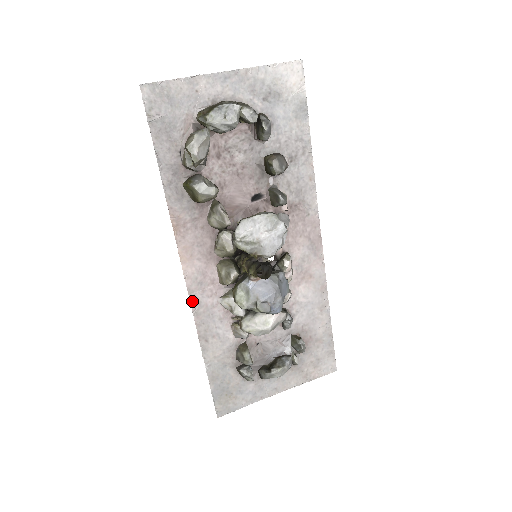
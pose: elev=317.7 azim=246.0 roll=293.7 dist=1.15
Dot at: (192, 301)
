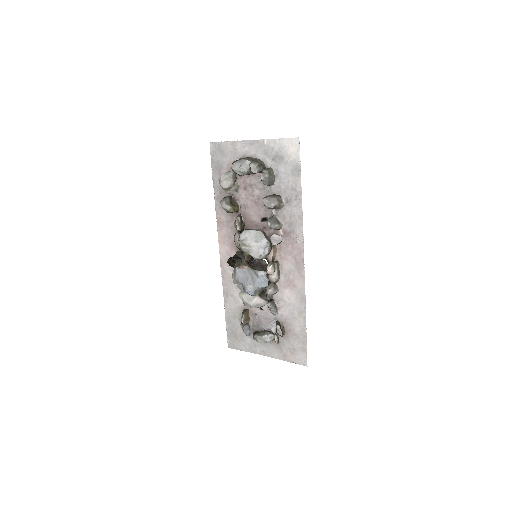
Dot at: (222, 268)
